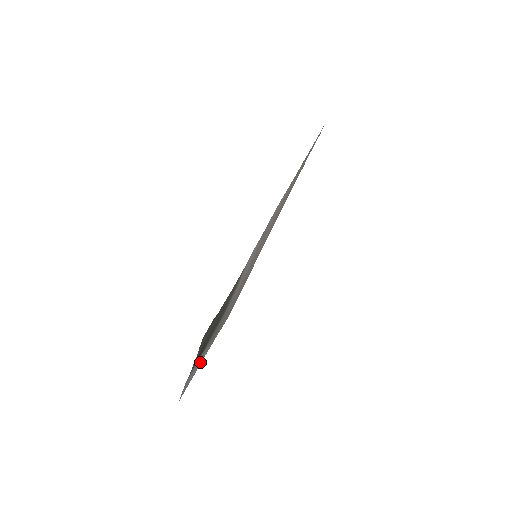
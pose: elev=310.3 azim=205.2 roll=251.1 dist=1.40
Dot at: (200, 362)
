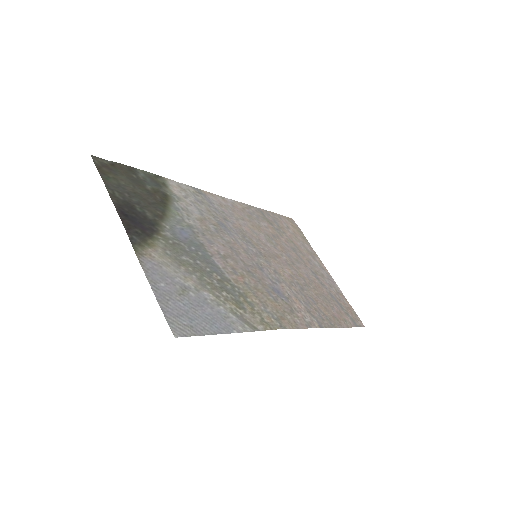
Dot at: (208, 314)
